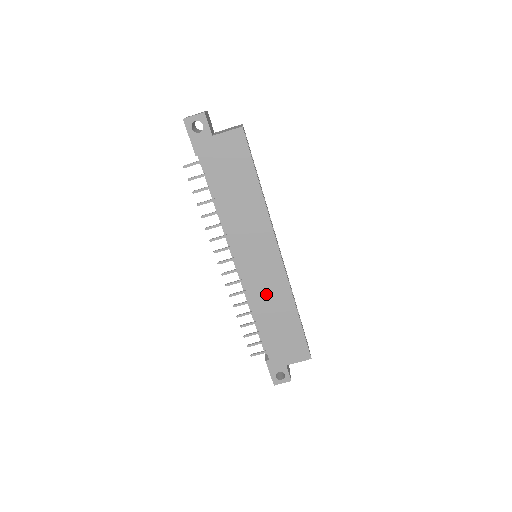
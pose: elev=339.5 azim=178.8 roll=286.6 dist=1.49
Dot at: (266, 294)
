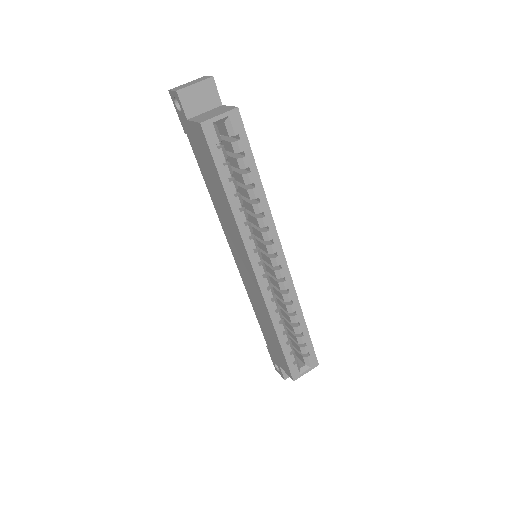
Dot at: (255, 297)
